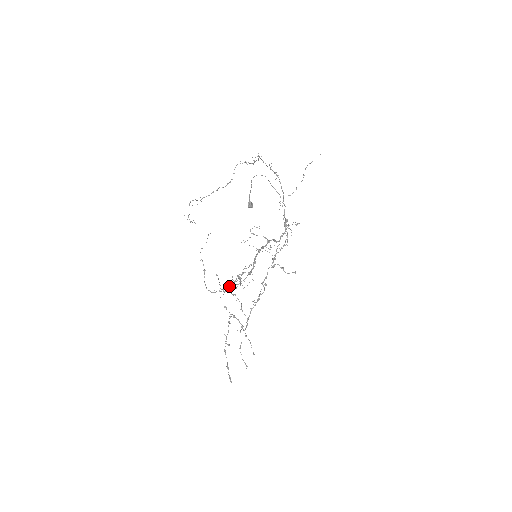
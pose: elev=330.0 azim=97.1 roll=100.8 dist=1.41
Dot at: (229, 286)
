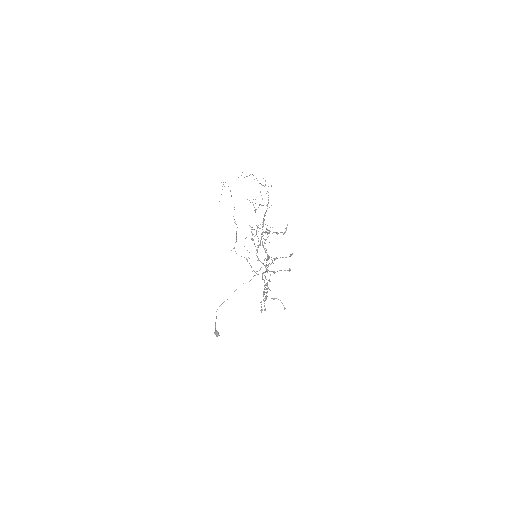
Dot at: (256, 209)
